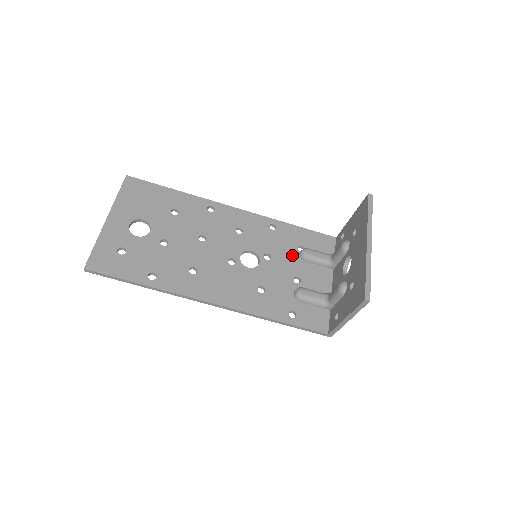
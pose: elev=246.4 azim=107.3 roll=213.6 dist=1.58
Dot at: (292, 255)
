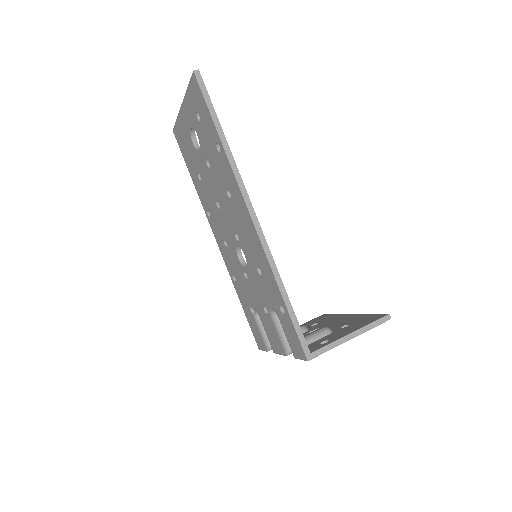
Dot at: occluded
